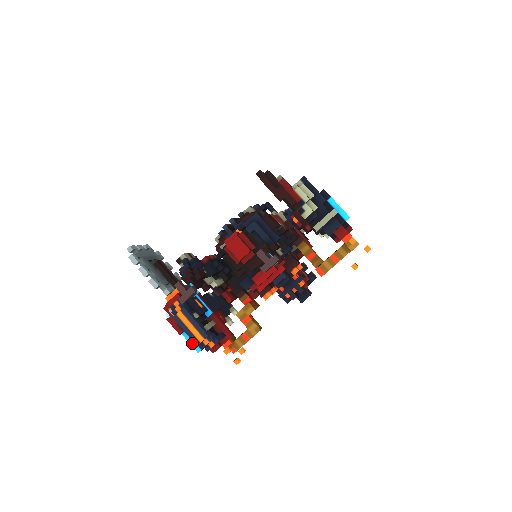
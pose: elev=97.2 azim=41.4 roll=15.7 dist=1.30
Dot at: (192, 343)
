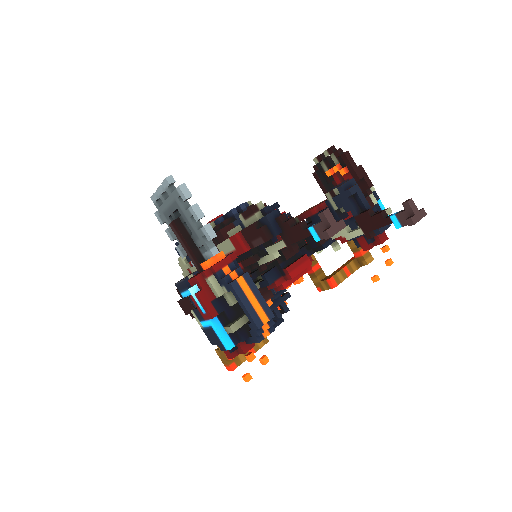
Dot at: (235, 330)
